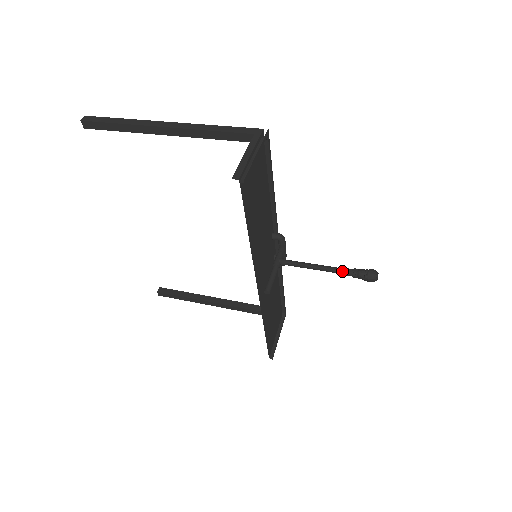
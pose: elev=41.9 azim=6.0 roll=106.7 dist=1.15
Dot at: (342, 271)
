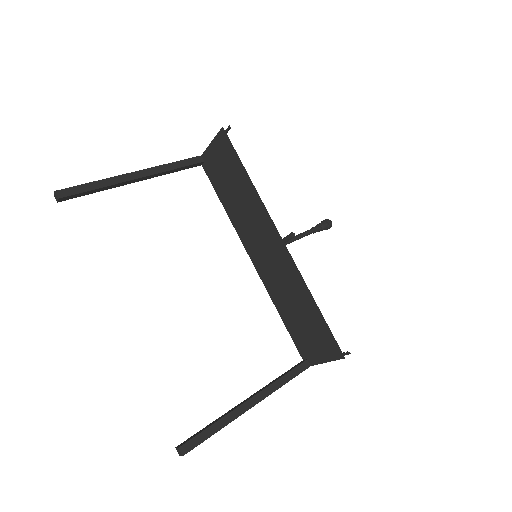
Dot at: (312, 229)
